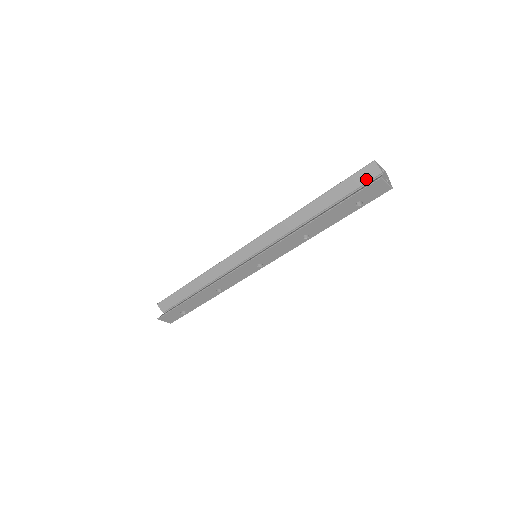
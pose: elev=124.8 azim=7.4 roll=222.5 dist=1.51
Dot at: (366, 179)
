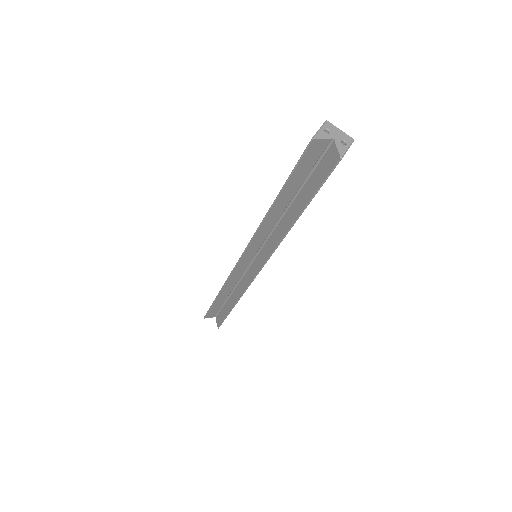
Dot at: (317, 155)
